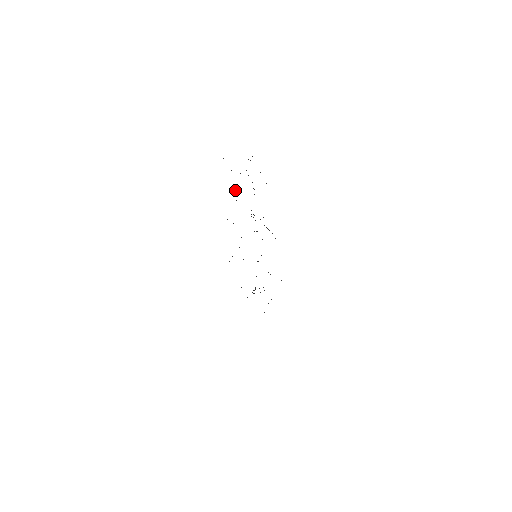
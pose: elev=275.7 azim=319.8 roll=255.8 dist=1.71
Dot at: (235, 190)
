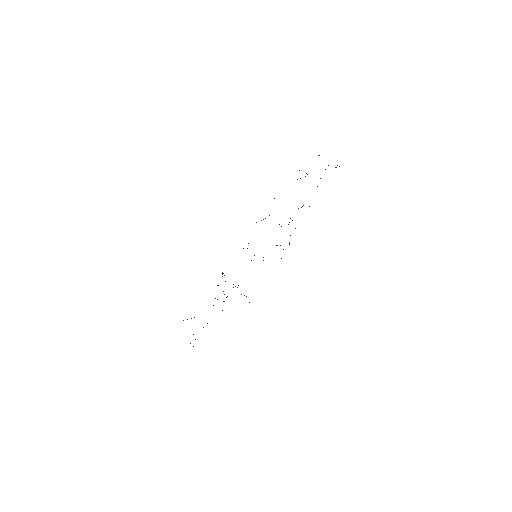
Dot at: occluded
